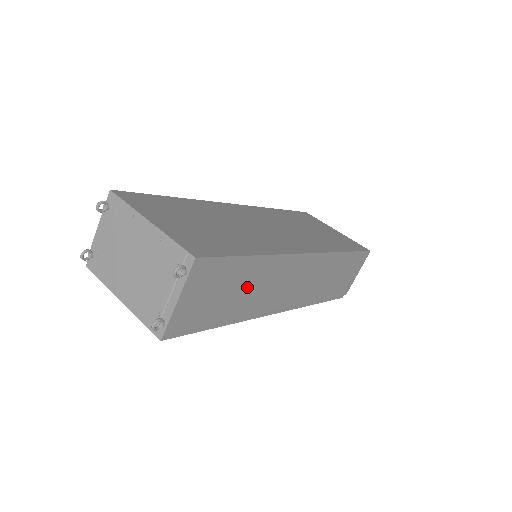
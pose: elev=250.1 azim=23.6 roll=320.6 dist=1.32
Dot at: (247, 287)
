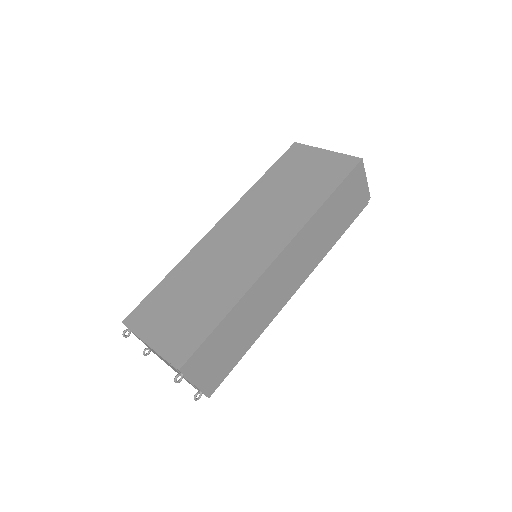
Dot at: (243, 324)
